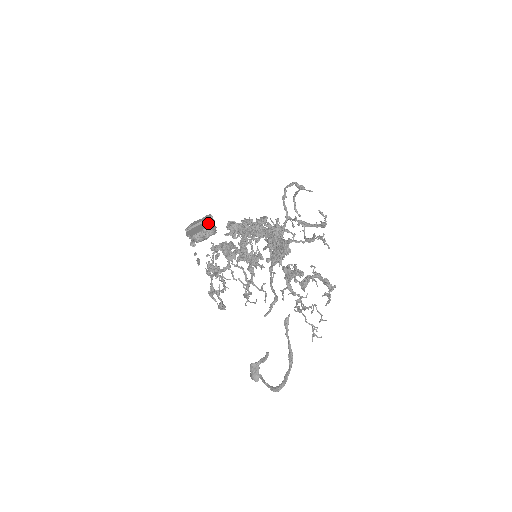
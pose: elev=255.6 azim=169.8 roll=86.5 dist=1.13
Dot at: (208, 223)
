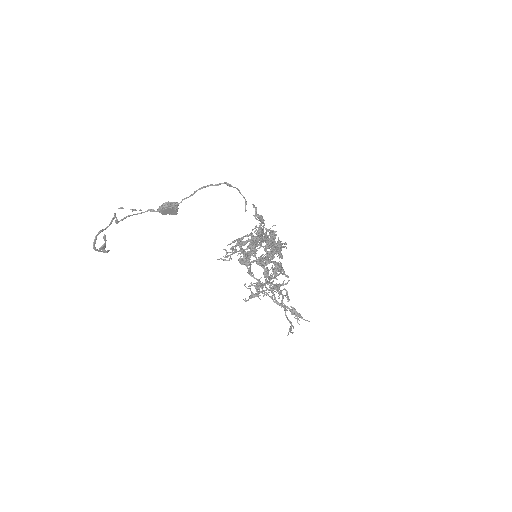
Dot at: (168, 203)
